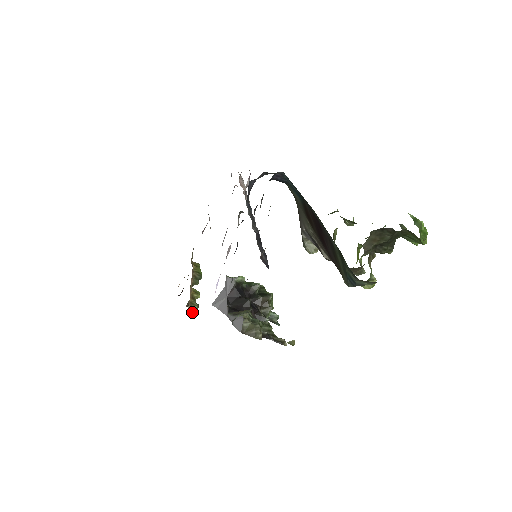
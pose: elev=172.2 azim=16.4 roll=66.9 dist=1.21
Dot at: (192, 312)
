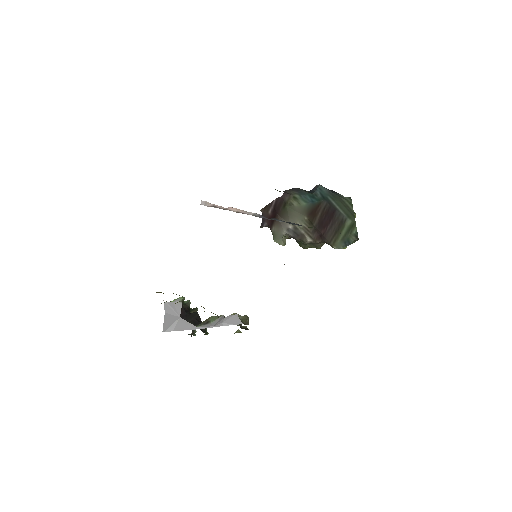
Dot at: occluded
